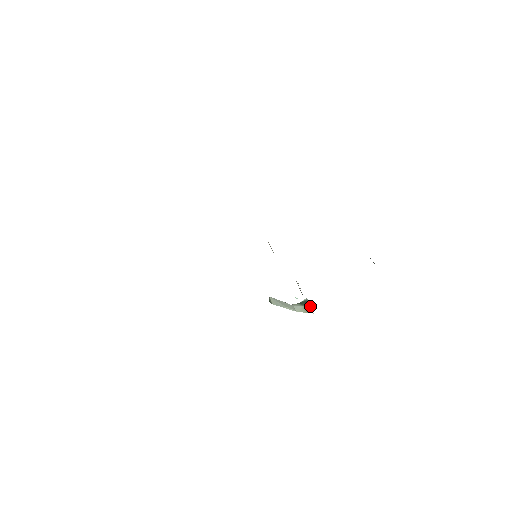
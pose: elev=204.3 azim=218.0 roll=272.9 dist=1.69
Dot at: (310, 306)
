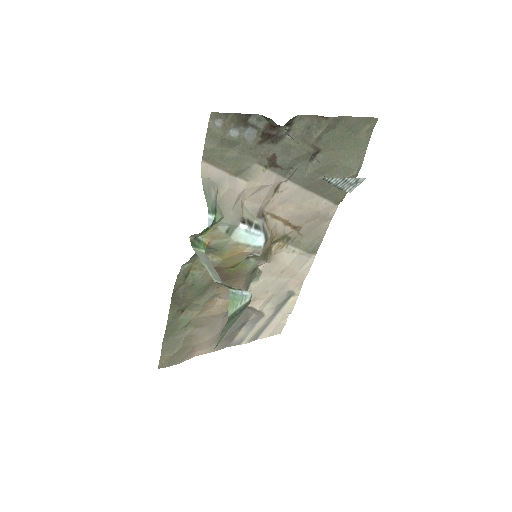
Dot at: (240, 290)
